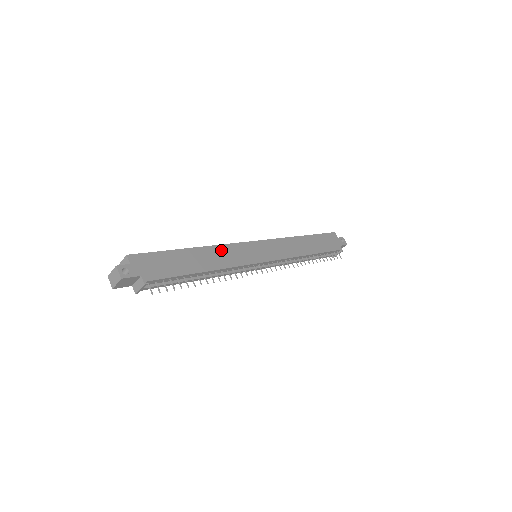
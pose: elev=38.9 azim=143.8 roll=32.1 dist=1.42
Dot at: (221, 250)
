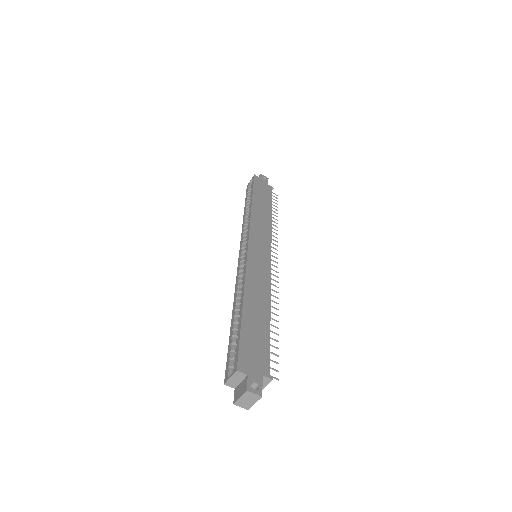
Dot at: (251, 280)
